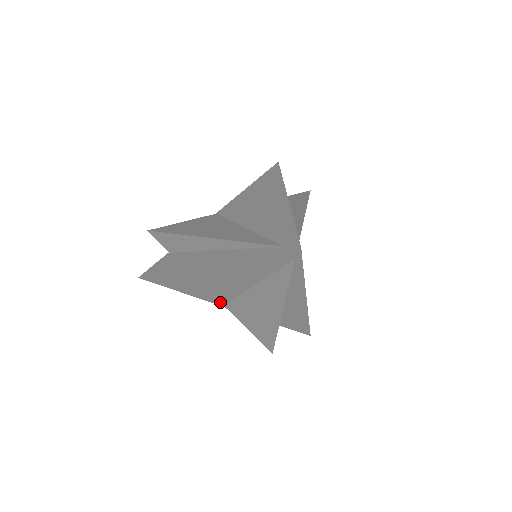
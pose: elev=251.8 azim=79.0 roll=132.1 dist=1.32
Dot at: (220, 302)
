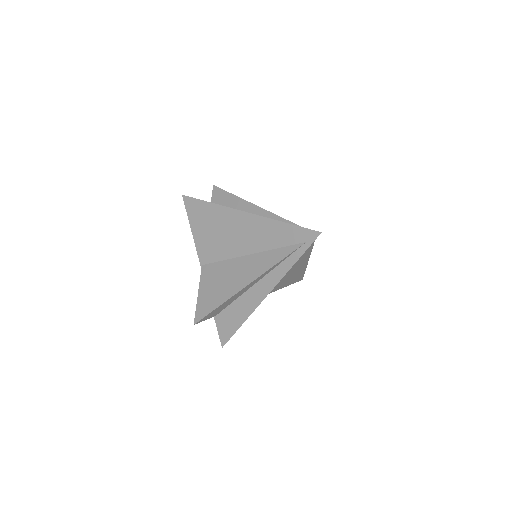
Dot at: occluded
